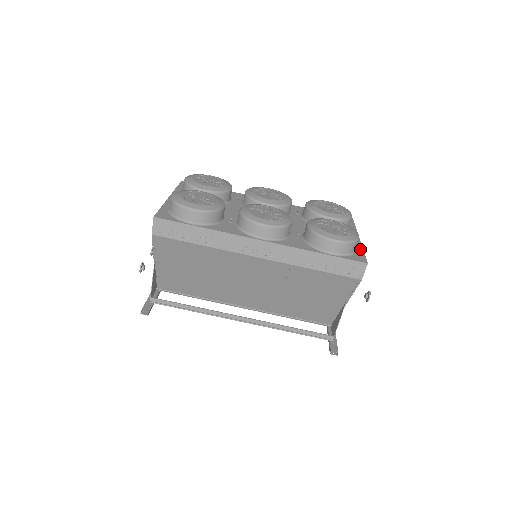
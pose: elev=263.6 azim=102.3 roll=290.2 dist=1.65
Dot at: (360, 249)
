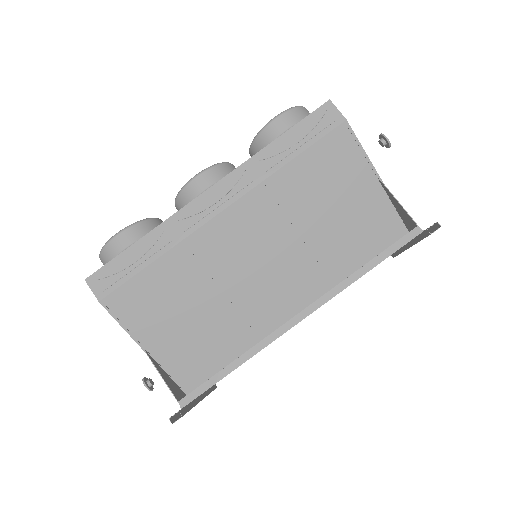
Dot at: occluded
